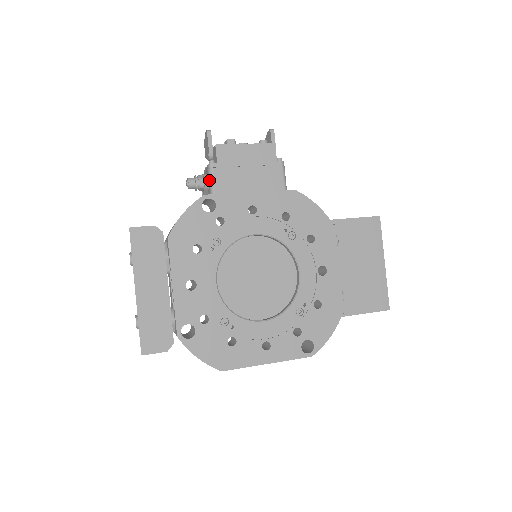
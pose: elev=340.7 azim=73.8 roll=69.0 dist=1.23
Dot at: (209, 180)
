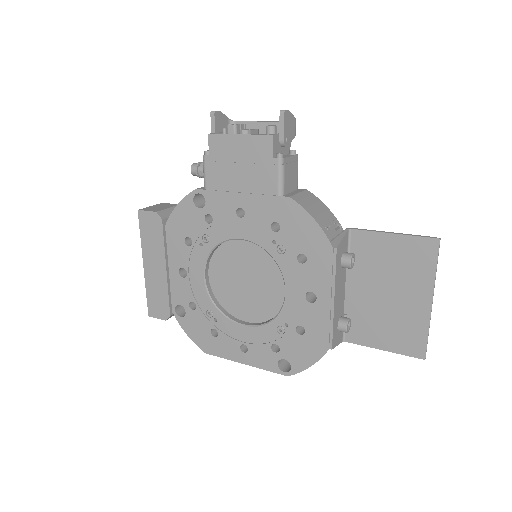
Dot at: (203, 172)
